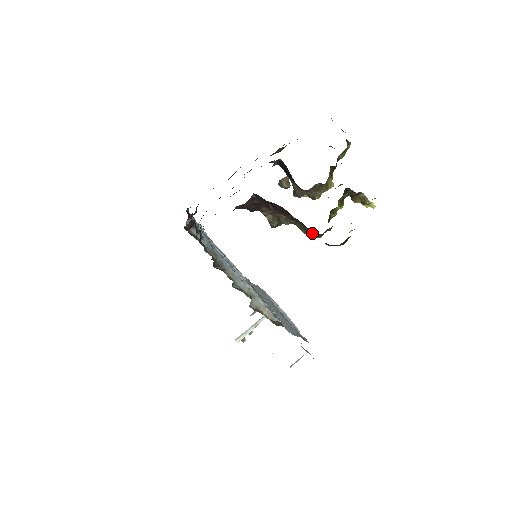
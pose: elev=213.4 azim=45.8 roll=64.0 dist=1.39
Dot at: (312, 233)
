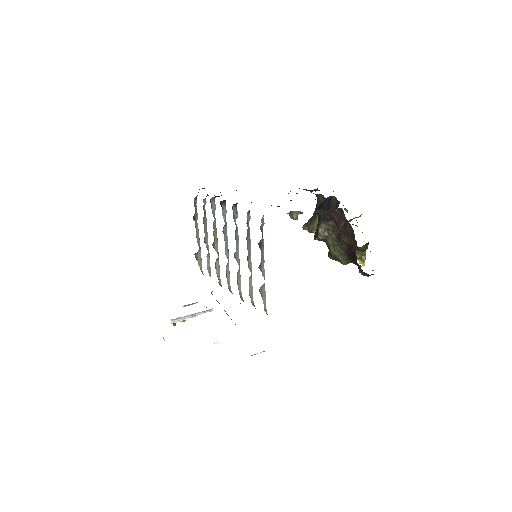
Dot at: (346, 258)
